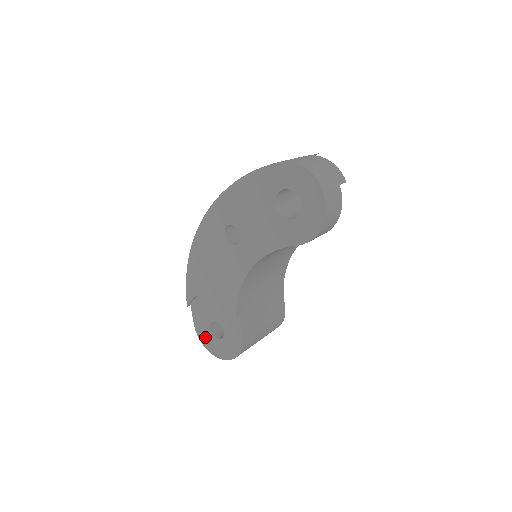
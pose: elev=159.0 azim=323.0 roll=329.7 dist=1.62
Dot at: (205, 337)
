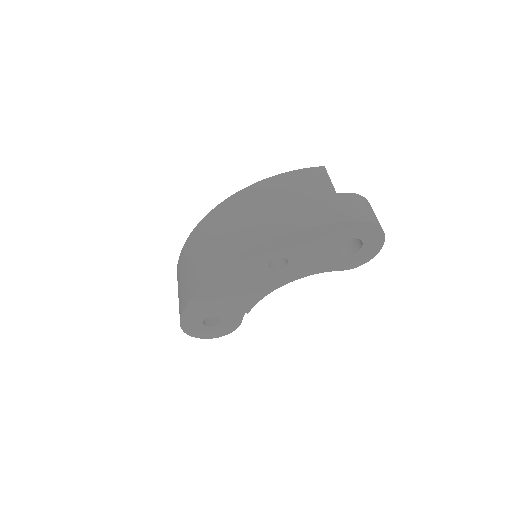
Dot at: (192, 328)
